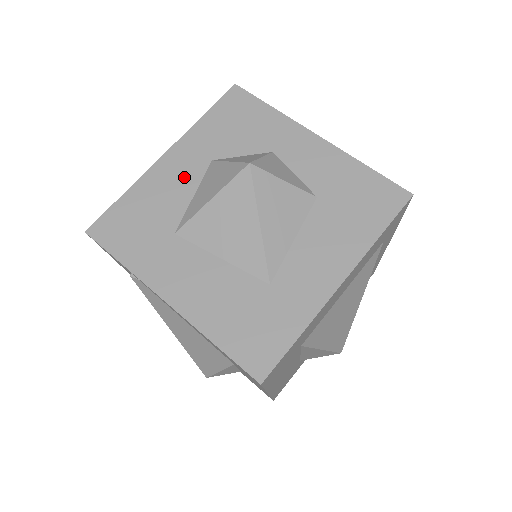
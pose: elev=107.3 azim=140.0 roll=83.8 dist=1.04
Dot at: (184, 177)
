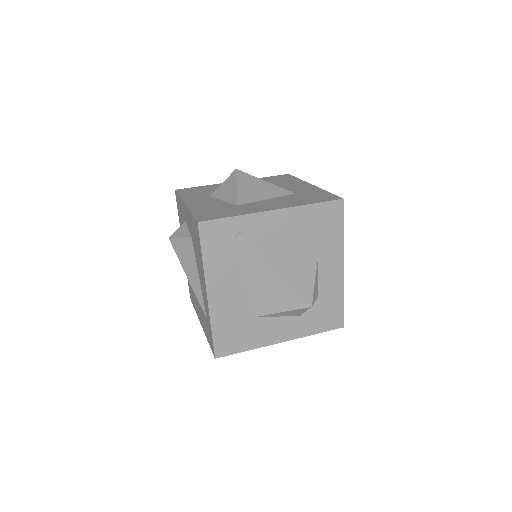
Dot at: (207, 201)
